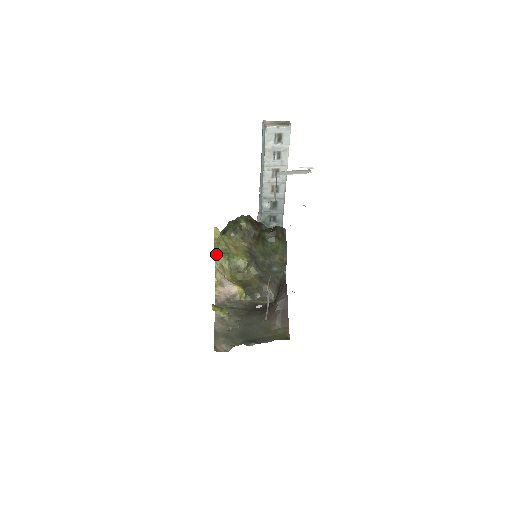
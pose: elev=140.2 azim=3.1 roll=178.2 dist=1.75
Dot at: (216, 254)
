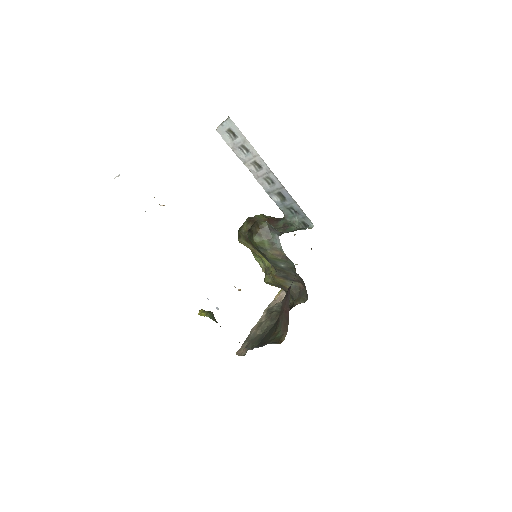
Dot at: (256, 260)
